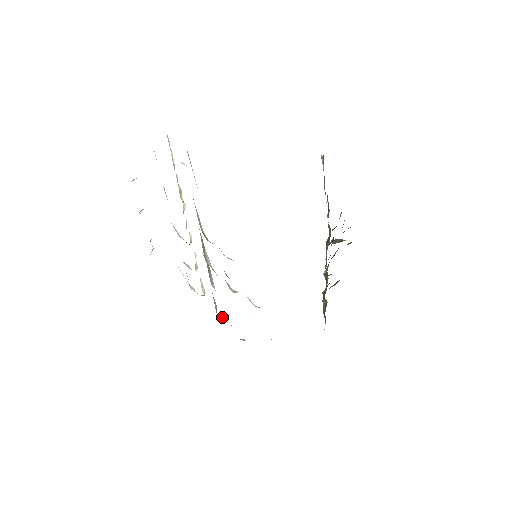
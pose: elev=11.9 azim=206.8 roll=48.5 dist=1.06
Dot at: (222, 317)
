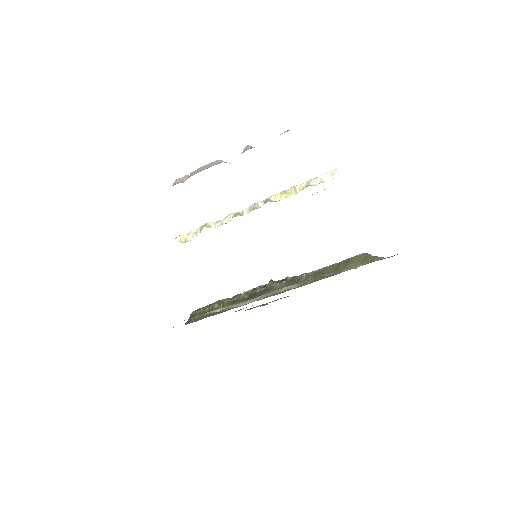
Dot at: occluded
